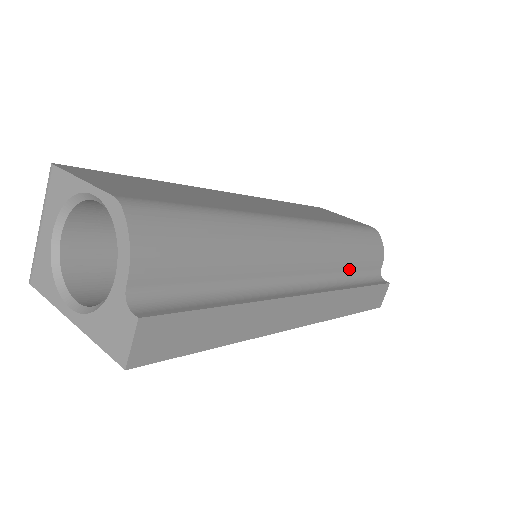
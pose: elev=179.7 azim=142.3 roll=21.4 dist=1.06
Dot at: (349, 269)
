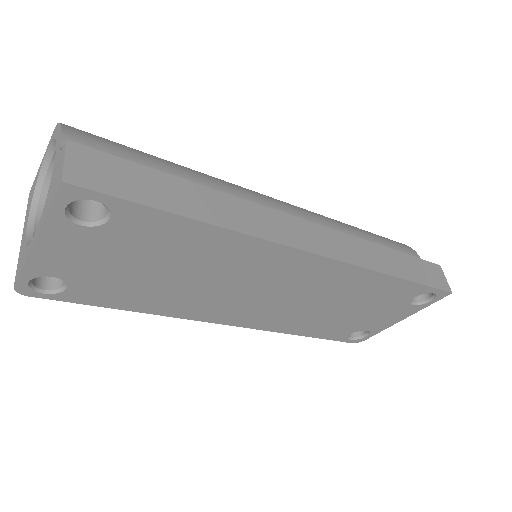
Dot at: occluded
